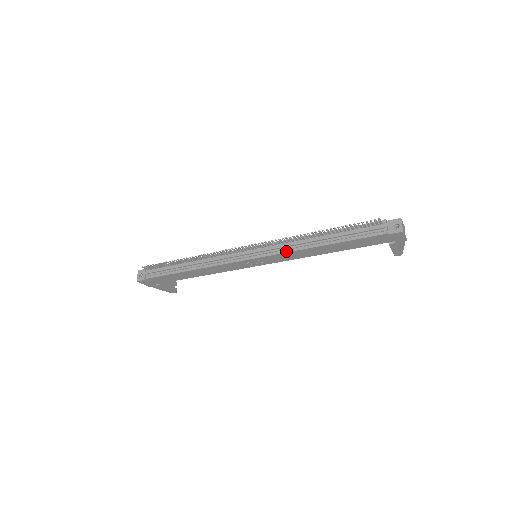
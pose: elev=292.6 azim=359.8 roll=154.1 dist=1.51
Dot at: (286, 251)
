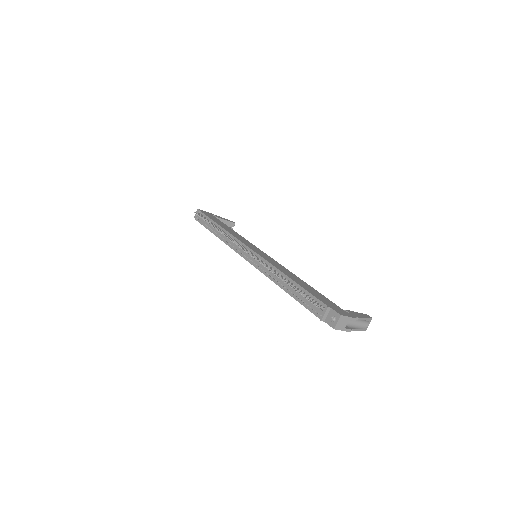
Dot at: (264, 273)
